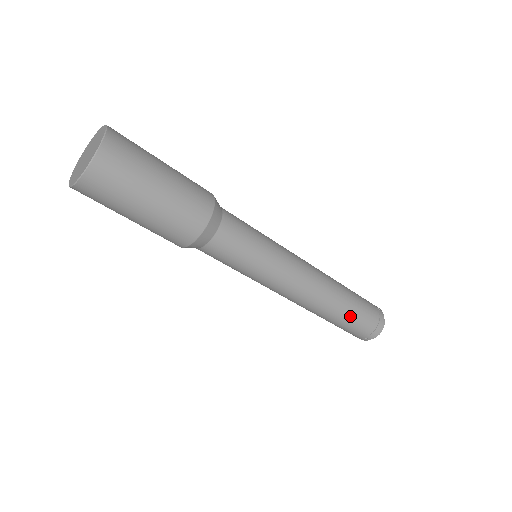
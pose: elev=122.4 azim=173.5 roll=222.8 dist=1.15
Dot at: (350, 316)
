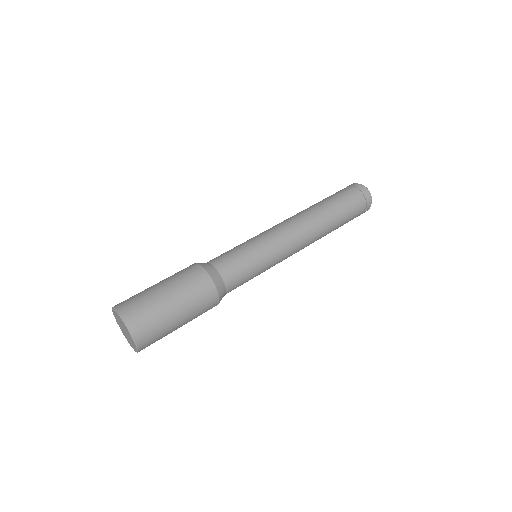
Dot at: (343, 216)
